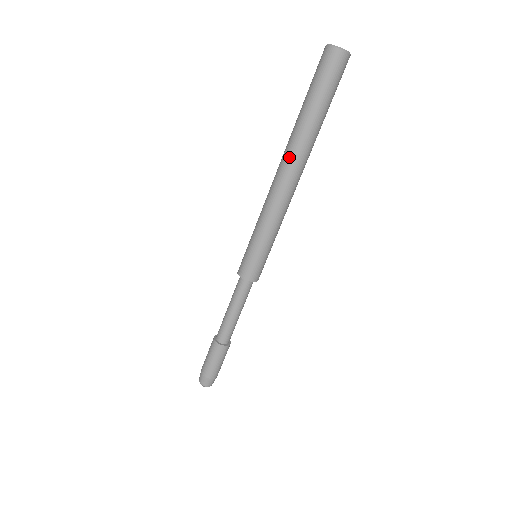
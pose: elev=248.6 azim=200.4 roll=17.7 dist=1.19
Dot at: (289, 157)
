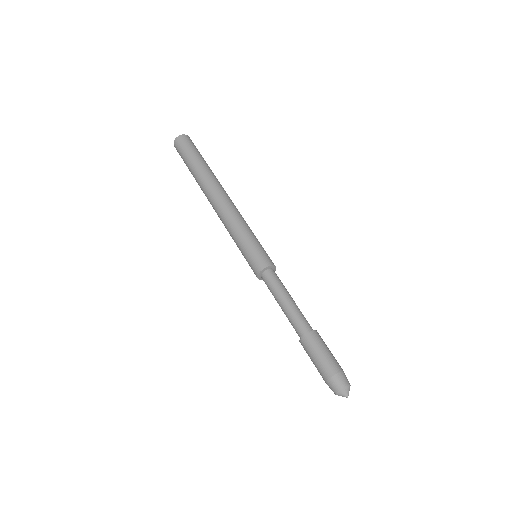
Dot at: (210, 187)
